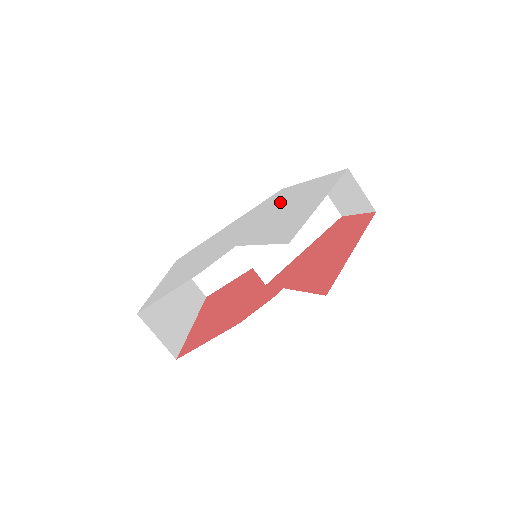
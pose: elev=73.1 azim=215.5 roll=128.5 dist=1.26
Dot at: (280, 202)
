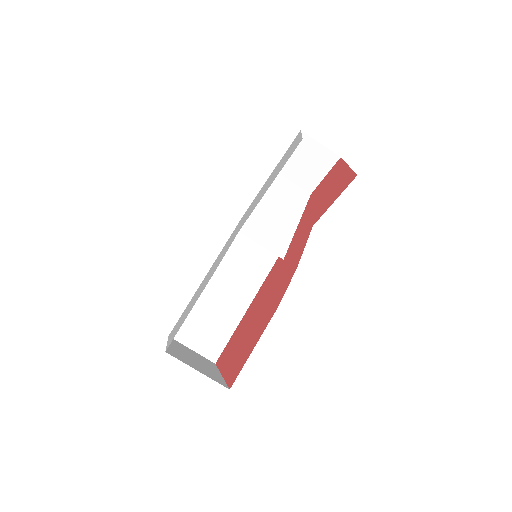
Dot at: occluded
